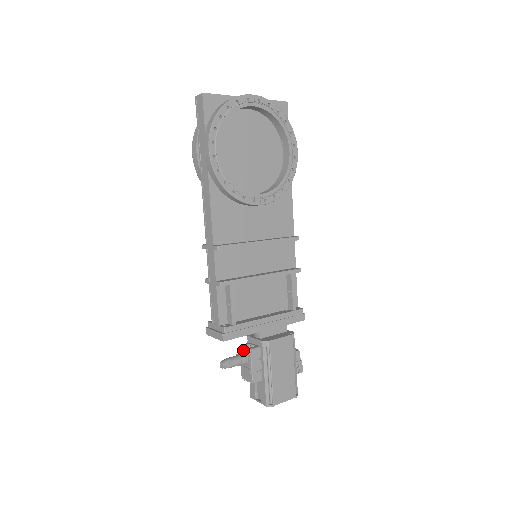
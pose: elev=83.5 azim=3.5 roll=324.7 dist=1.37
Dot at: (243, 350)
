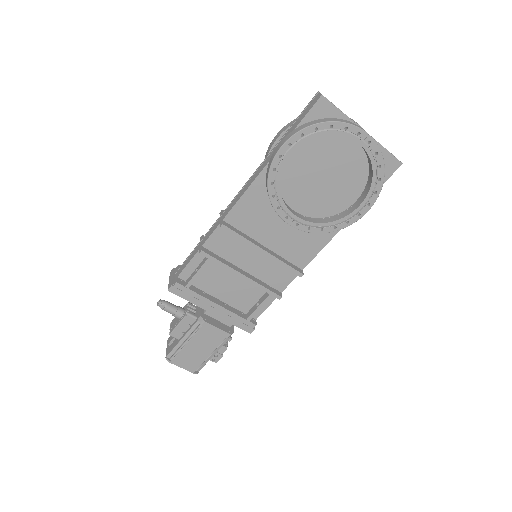
Dot at: (186, 307)
